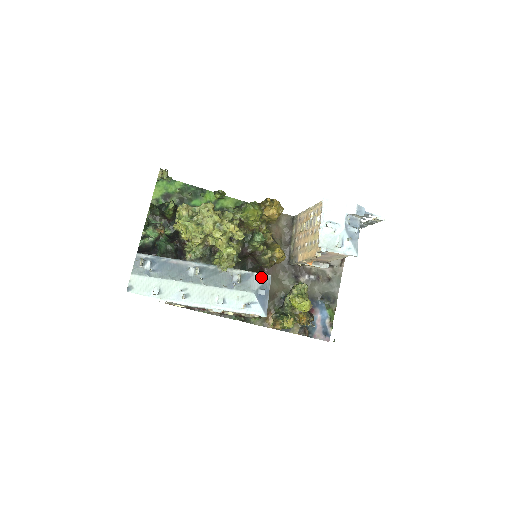
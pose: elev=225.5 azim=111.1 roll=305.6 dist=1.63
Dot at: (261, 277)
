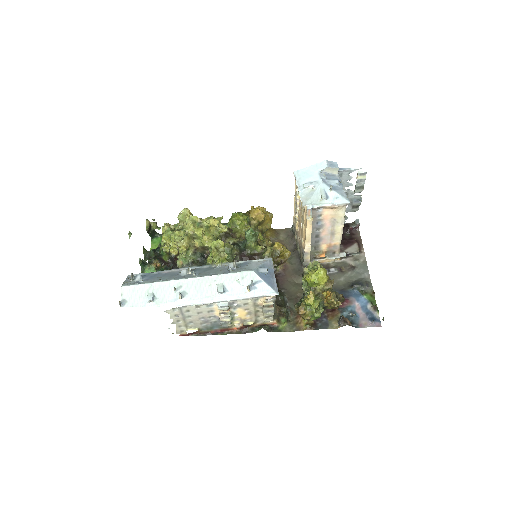
Dot at: (260, 261)
